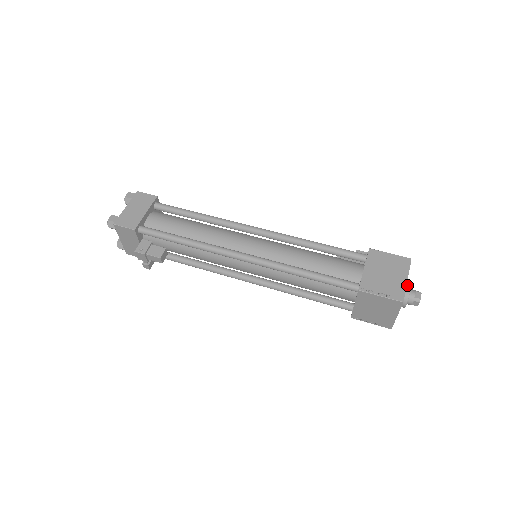
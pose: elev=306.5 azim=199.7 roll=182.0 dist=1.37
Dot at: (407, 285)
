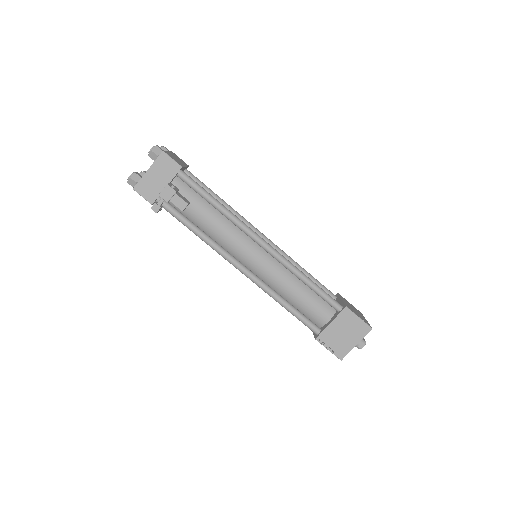
Dot at: occluded
